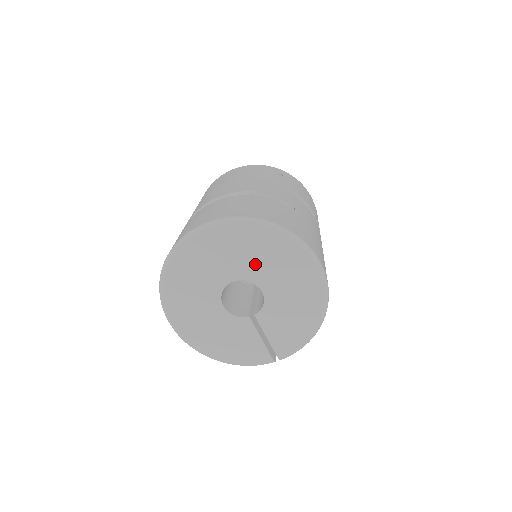
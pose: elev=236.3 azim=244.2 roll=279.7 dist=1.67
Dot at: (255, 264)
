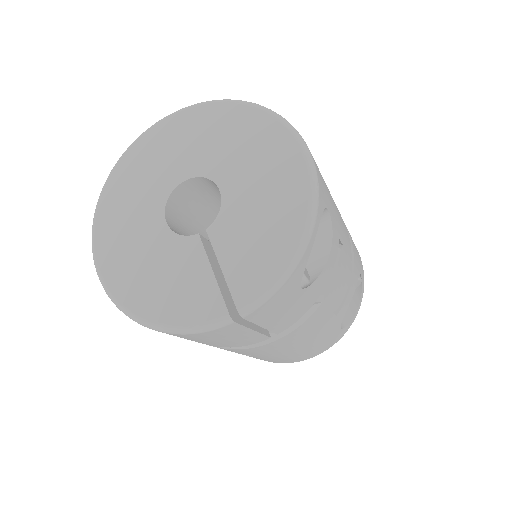
Dot at: (214, 152)
